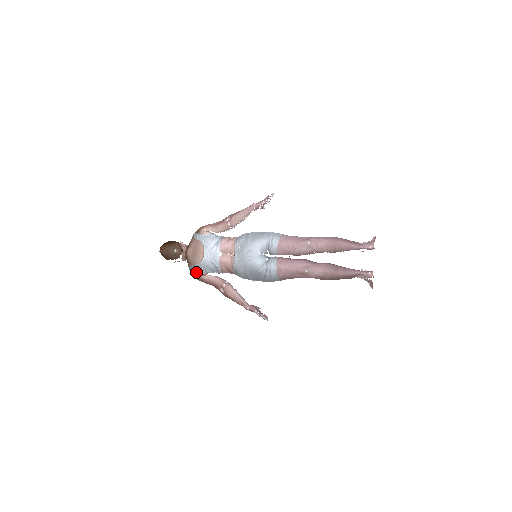
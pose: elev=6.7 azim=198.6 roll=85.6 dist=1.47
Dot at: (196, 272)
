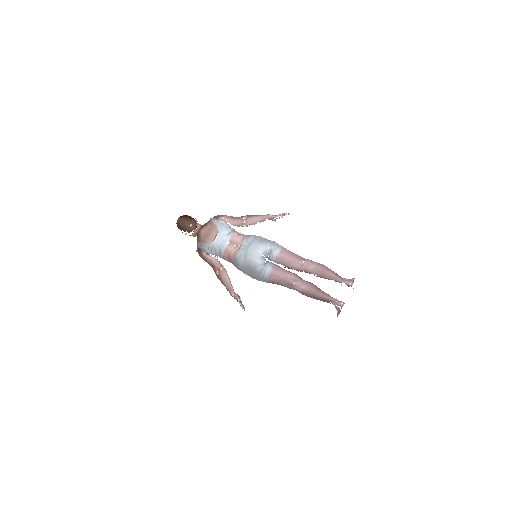
Dot at: (202, 249)
